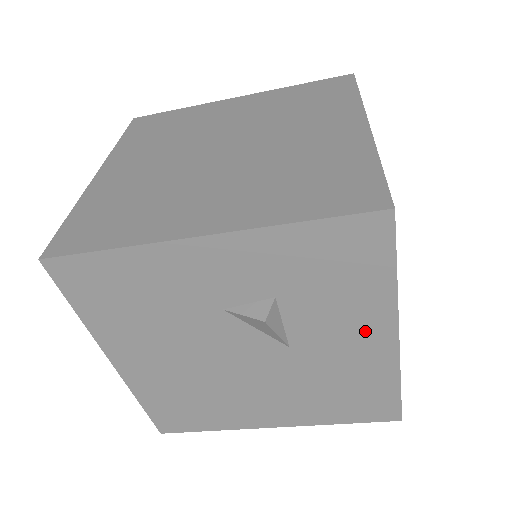
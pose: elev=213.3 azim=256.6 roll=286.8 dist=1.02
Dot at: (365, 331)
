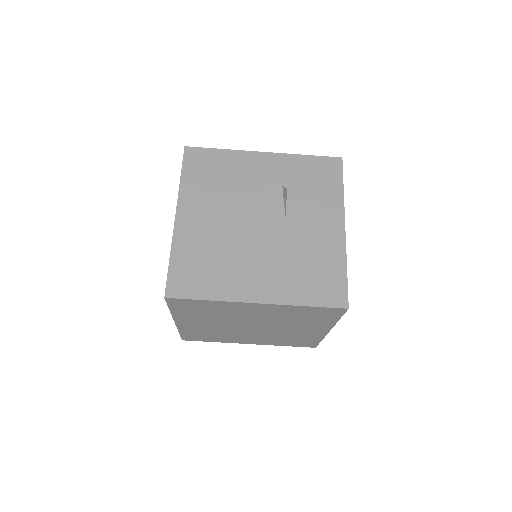
Dot at: (328, 219)
